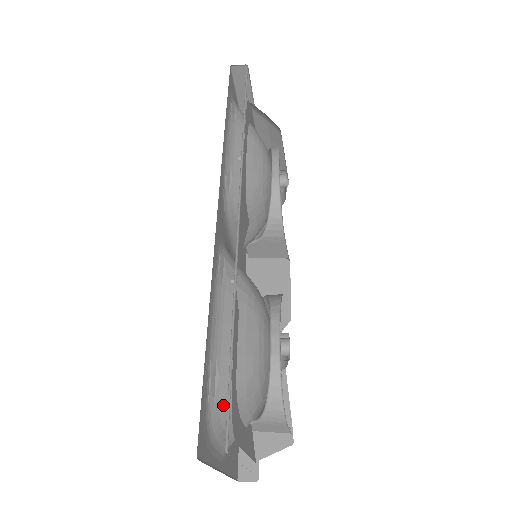
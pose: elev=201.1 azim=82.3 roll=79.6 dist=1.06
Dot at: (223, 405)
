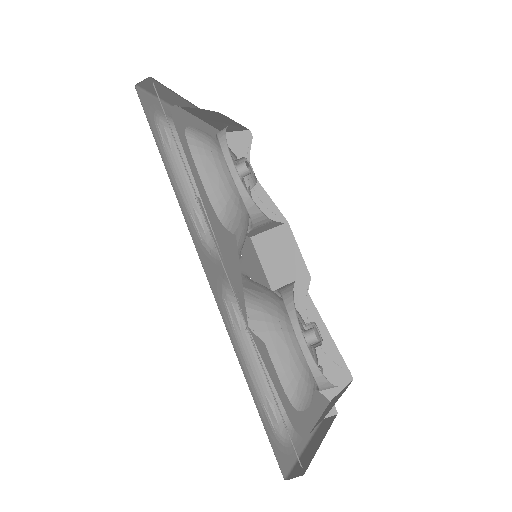
Dot at: (286, 421)
